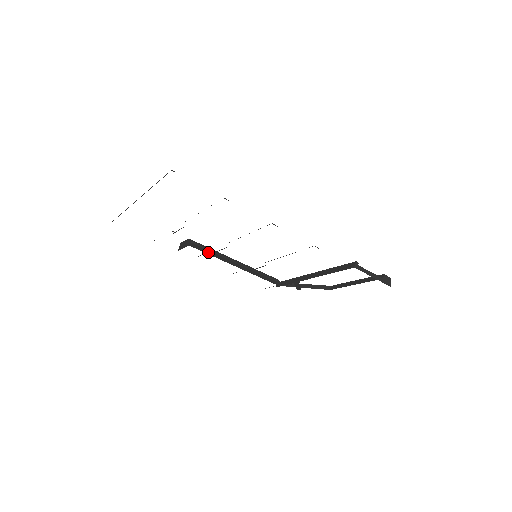
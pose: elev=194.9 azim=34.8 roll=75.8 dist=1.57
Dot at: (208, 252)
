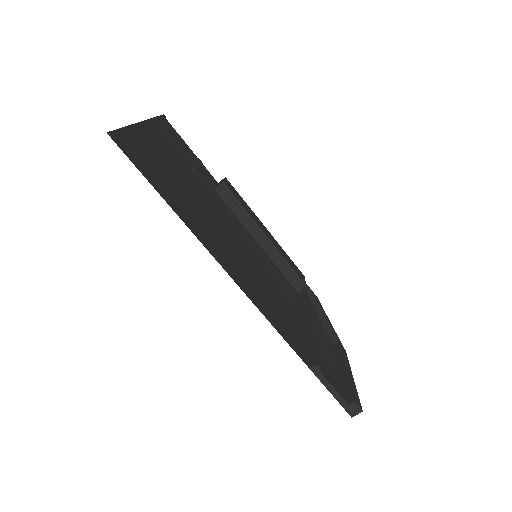
Dot at: (235, 209)
